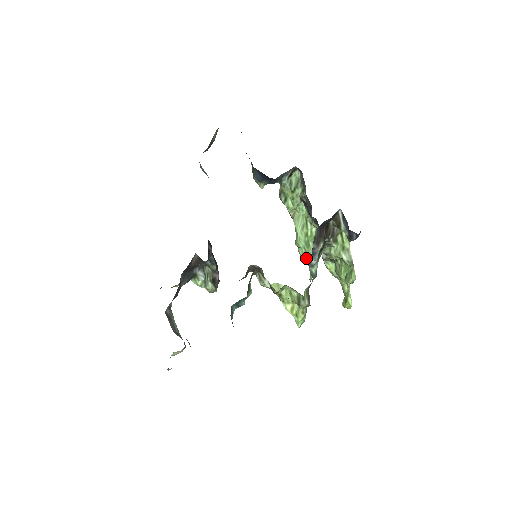
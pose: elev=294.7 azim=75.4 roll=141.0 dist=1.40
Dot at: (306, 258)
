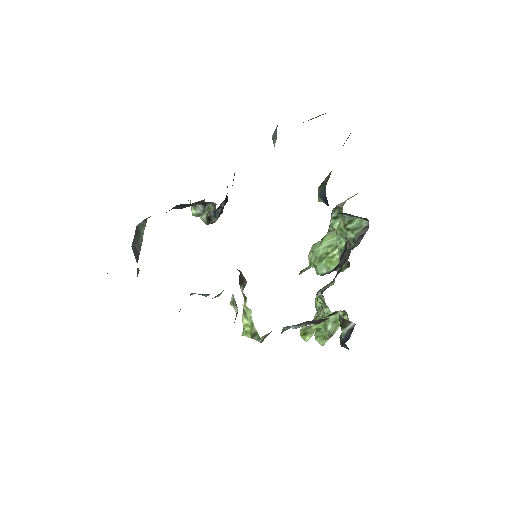
Dot at: occluded
